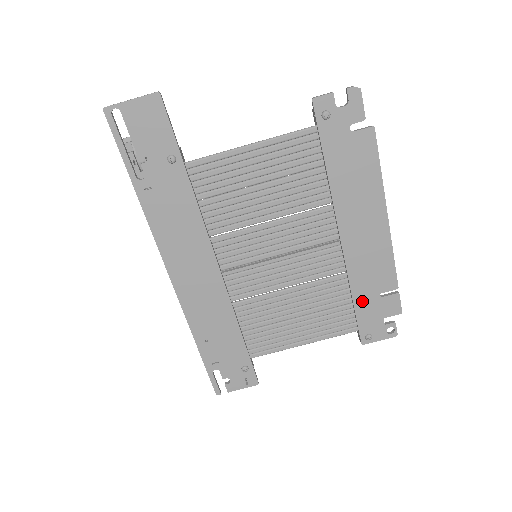
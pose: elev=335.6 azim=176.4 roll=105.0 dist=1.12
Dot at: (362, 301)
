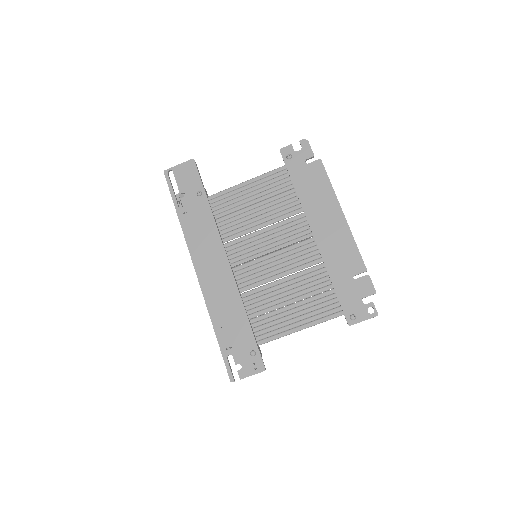
Dot at: (340, 284)
